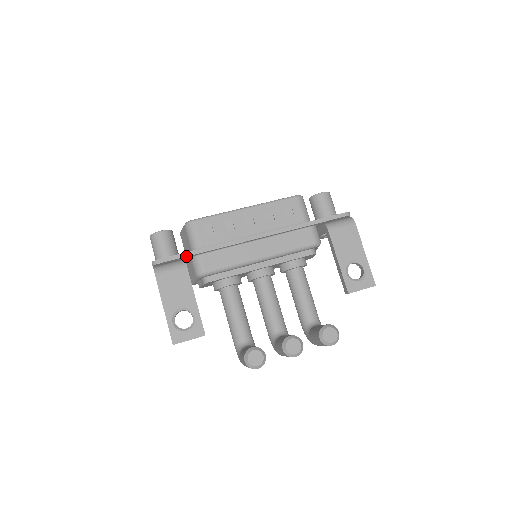
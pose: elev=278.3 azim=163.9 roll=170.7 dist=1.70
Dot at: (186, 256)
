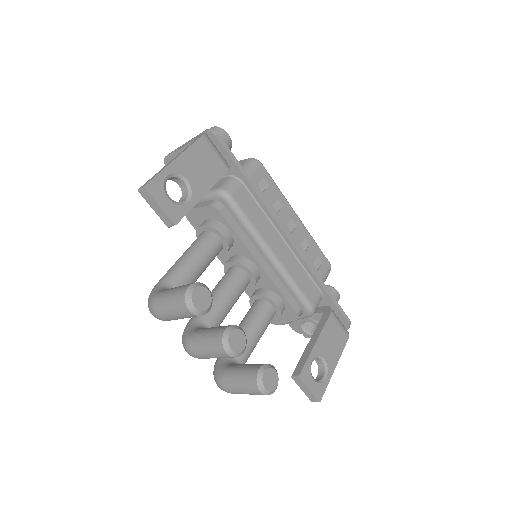
Dot at: (237, 165)
